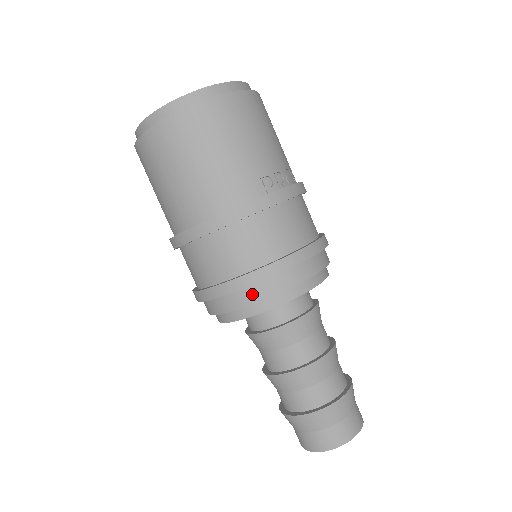
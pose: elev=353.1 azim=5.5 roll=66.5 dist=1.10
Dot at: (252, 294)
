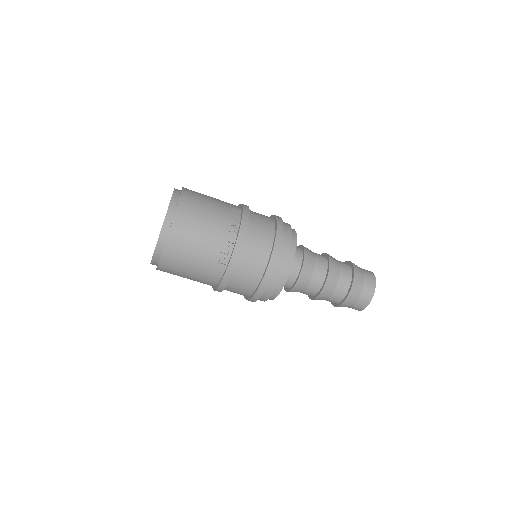
Dot at: (263, 298)
